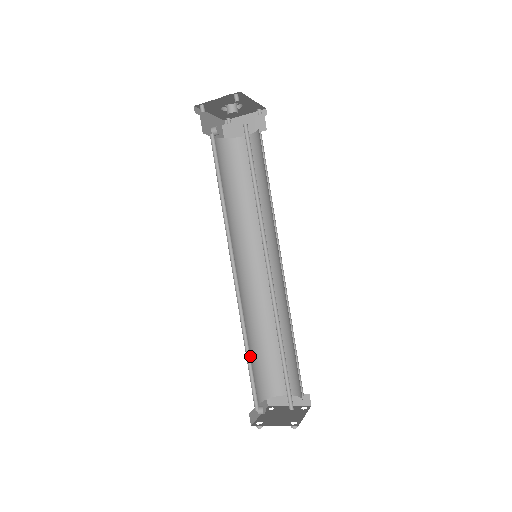
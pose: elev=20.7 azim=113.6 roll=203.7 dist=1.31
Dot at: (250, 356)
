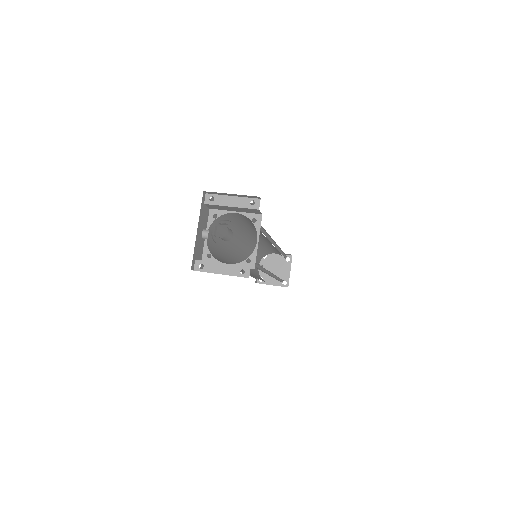
Dot at: occluded
